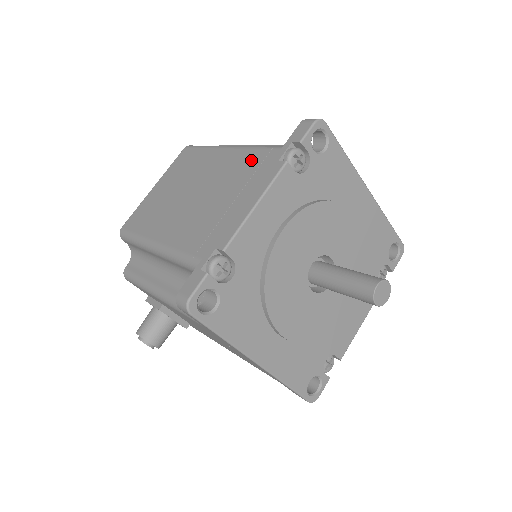
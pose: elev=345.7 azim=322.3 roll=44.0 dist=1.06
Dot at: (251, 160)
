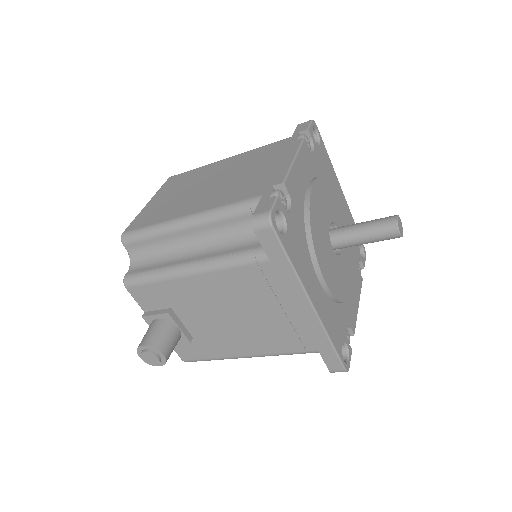
Dot at: (264, 150)
